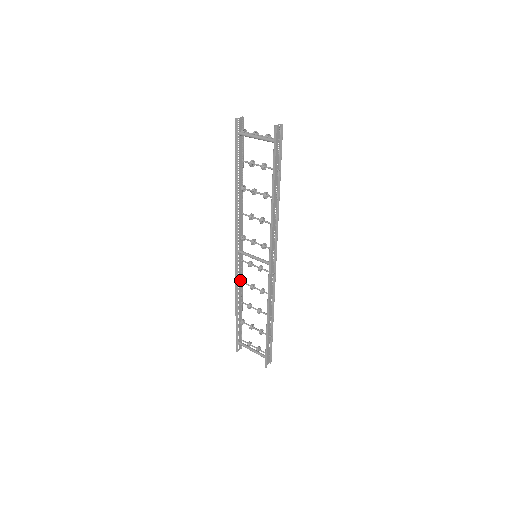
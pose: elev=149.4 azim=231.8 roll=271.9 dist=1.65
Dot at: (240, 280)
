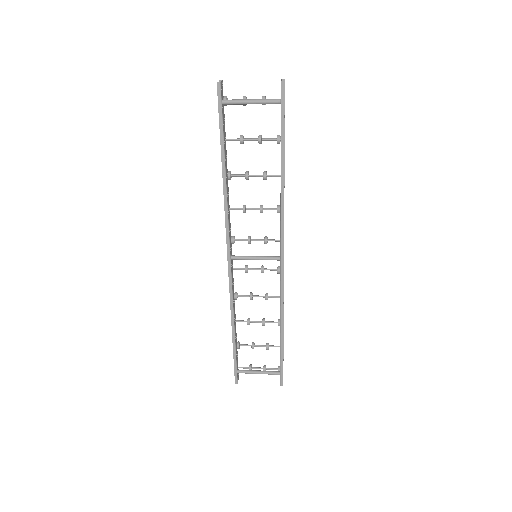
Dot at: (233, 294)
